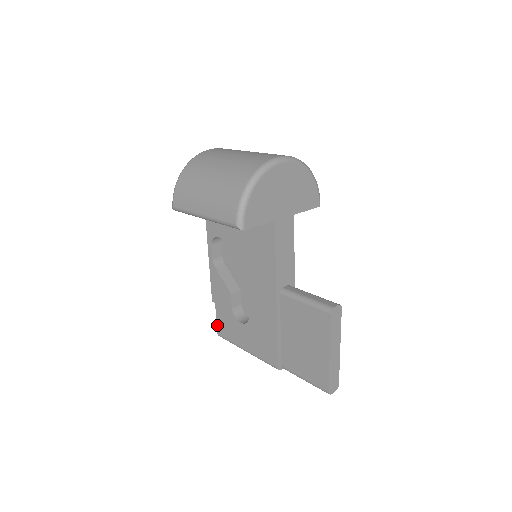
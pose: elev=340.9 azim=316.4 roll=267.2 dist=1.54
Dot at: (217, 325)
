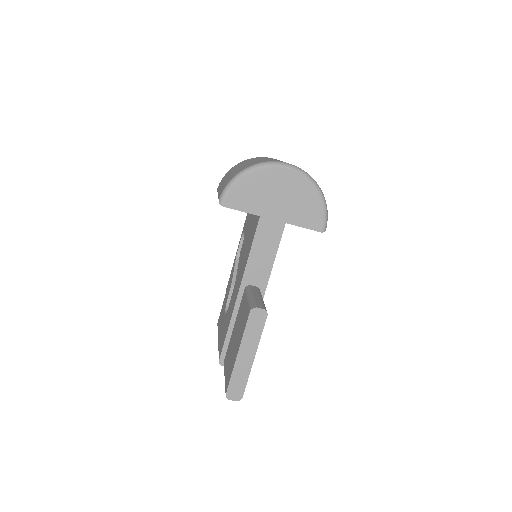
Dot at: (220, 314)
